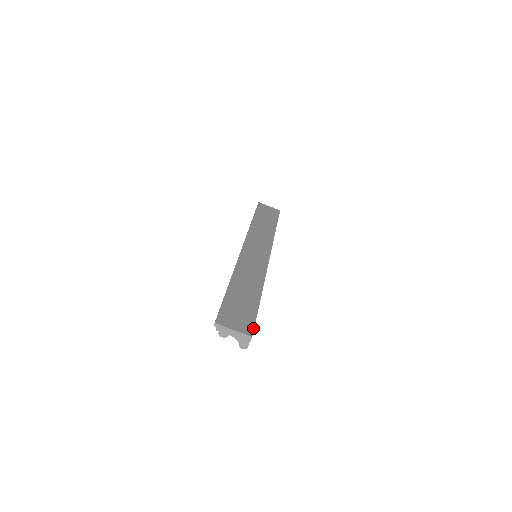
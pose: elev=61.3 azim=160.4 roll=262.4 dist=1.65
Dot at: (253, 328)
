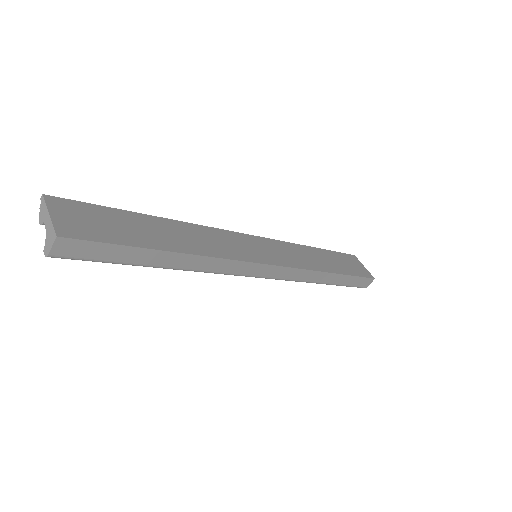
Dot at: (81, 238)
